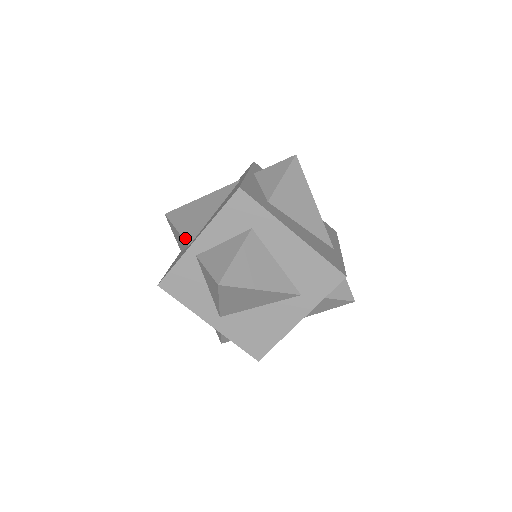
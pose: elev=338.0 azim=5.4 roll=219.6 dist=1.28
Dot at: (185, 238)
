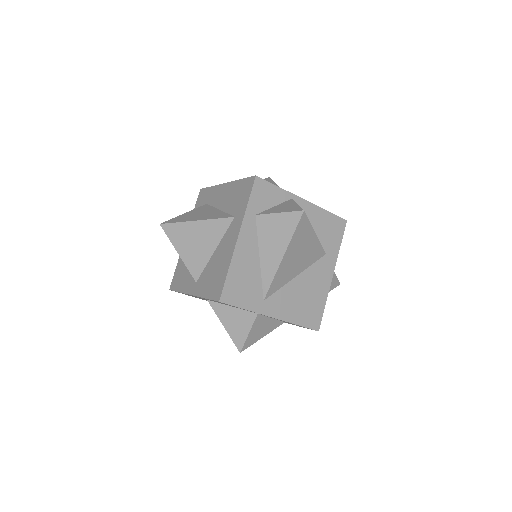
Dot at: occluded
